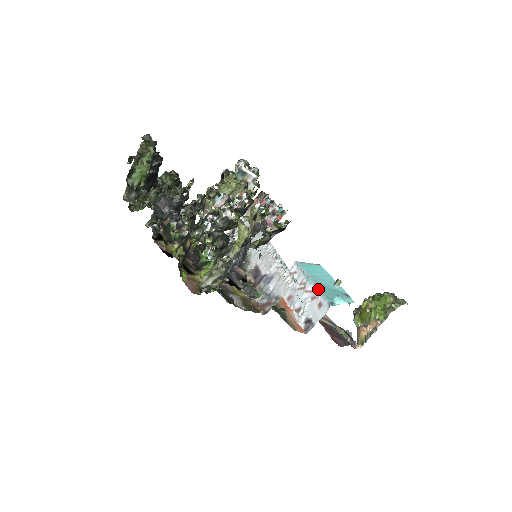
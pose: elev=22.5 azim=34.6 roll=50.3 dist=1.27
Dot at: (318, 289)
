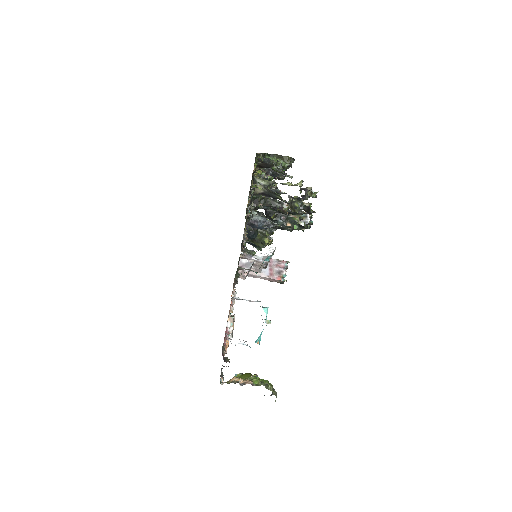
Dot at: occluded
